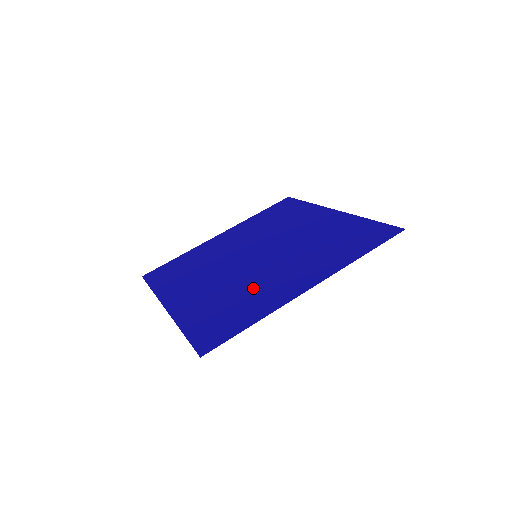
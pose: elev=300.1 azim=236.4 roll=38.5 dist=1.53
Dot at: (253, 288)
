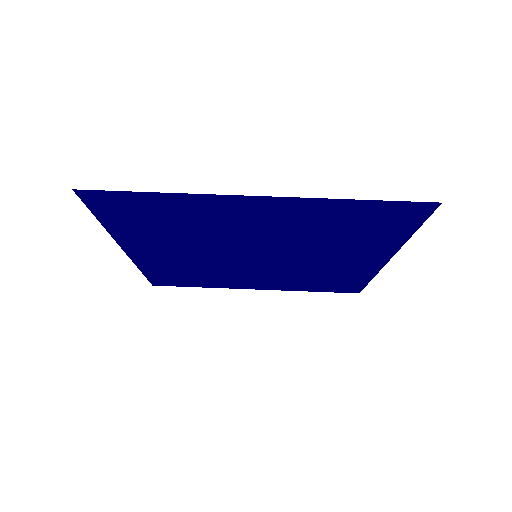
Dot at: (209, 227)
